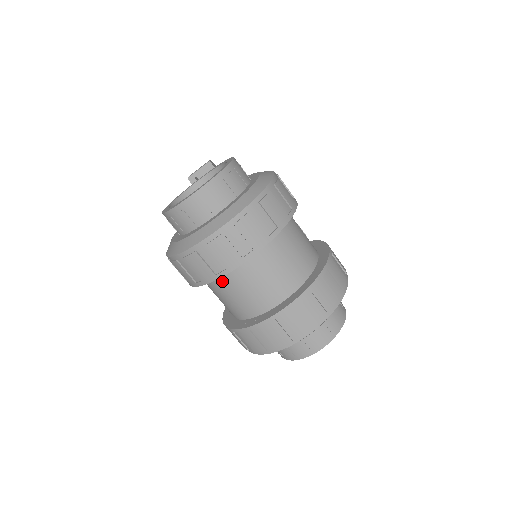
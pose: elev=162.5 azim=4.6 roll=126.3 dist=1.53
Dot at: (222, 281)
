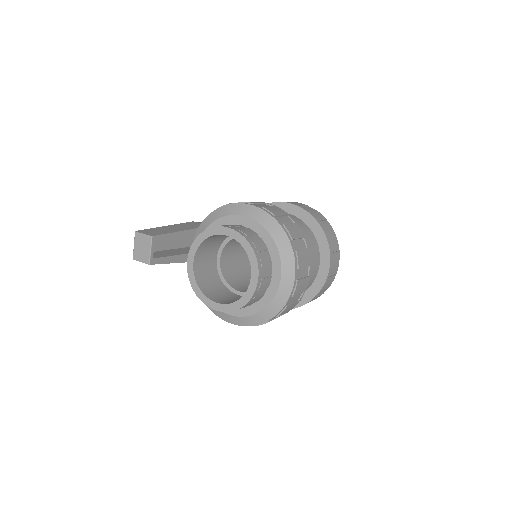
Dot at: occluded
